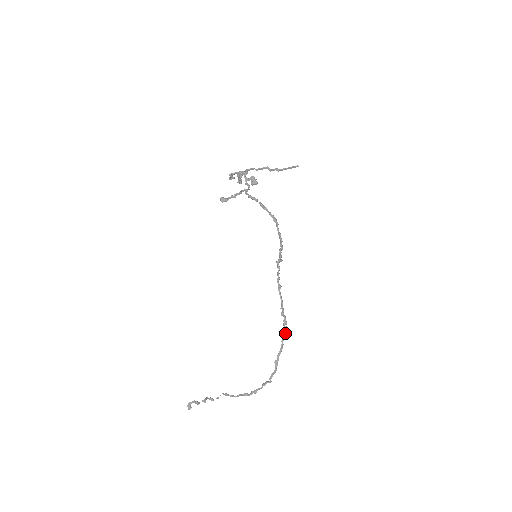
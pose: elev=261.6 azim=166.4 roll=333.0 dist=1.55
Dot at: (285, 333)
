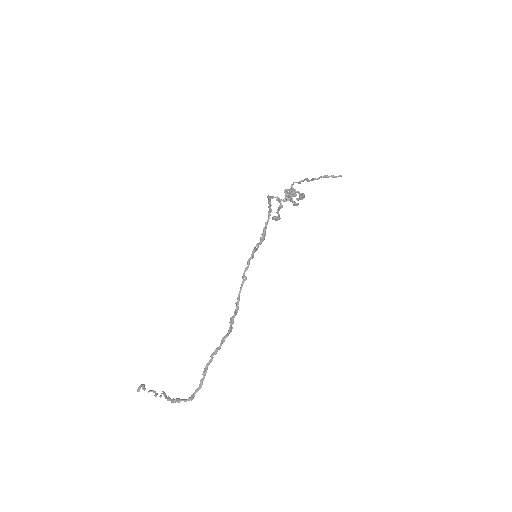
Dot at: (227, 334)
